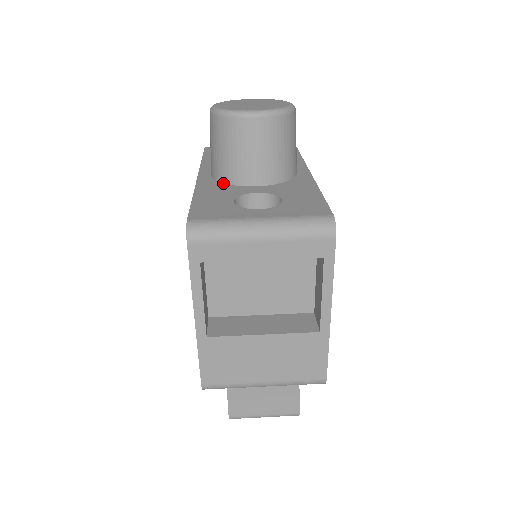
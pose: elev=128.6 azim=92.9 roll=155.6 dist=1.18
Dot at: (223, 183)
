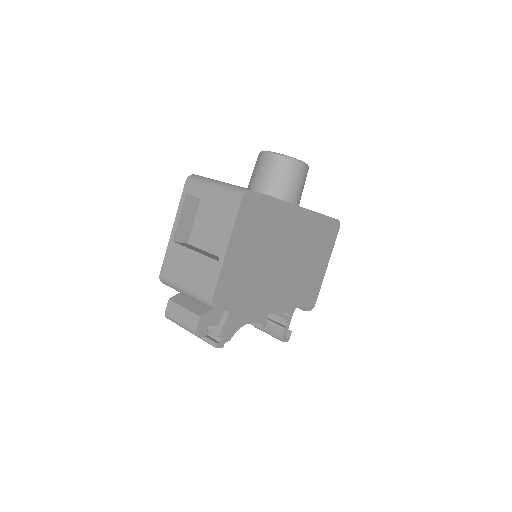
Dot at: occluded
